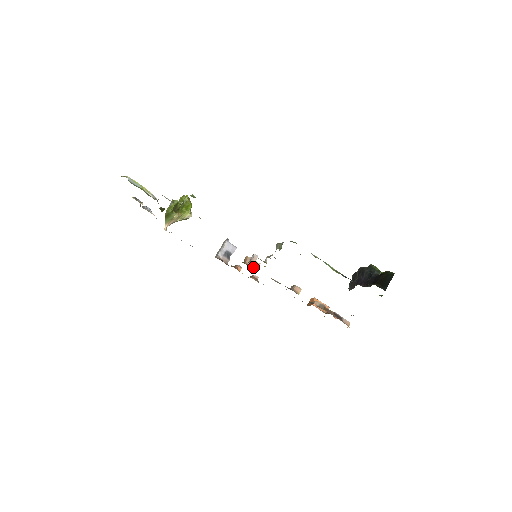
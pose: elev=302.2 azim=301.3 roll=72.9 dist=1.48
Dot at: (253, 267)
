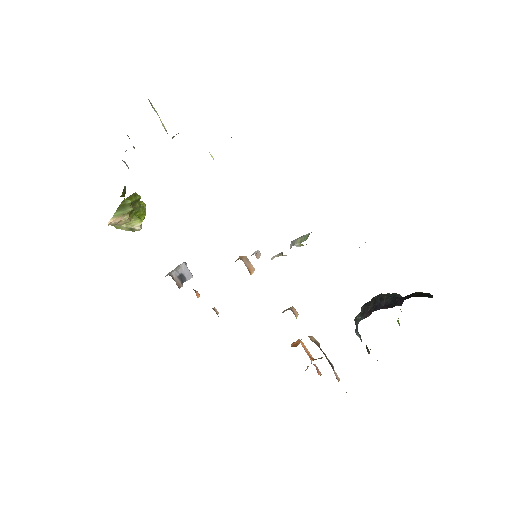
Dot at: (248, 269)
